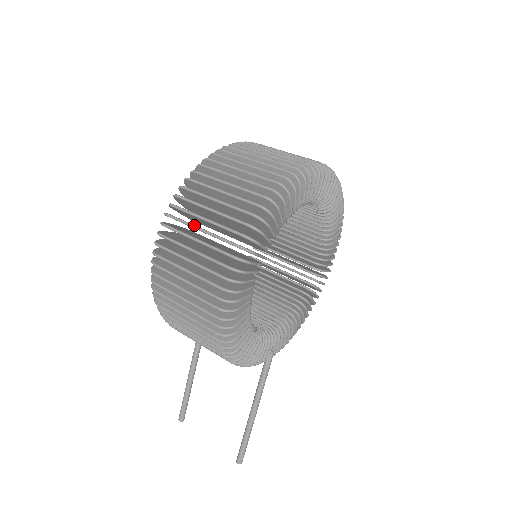
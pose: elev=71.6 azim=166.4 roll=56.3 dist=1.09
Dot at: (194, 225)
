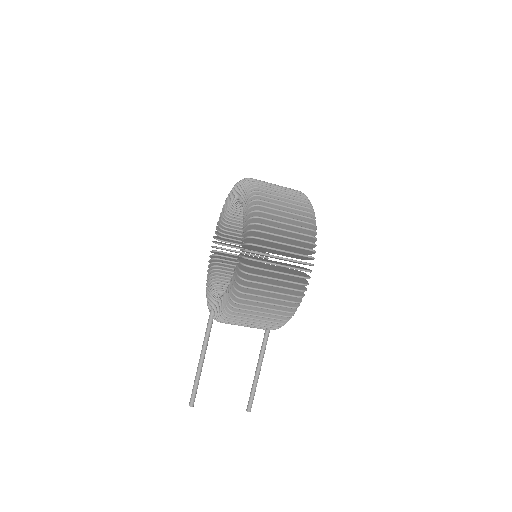
Dot at: (280, 235)
